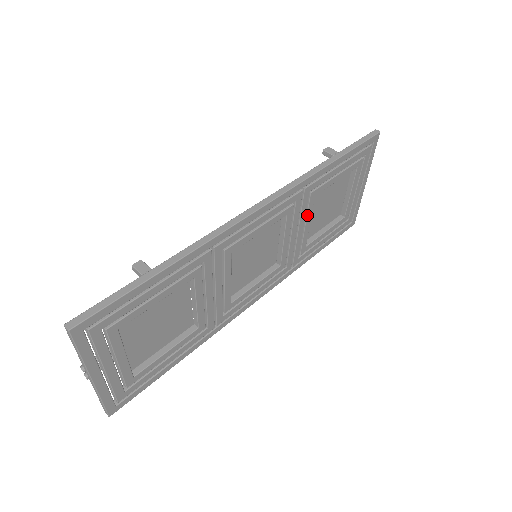
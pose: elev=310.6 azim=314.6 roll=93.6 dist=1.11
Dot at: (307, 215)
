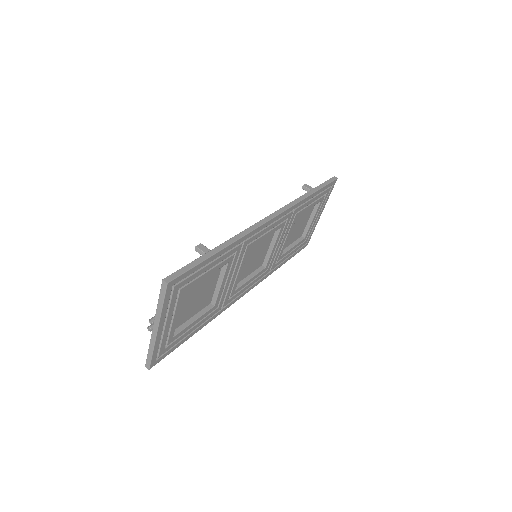
Dot at: (289, 231)
